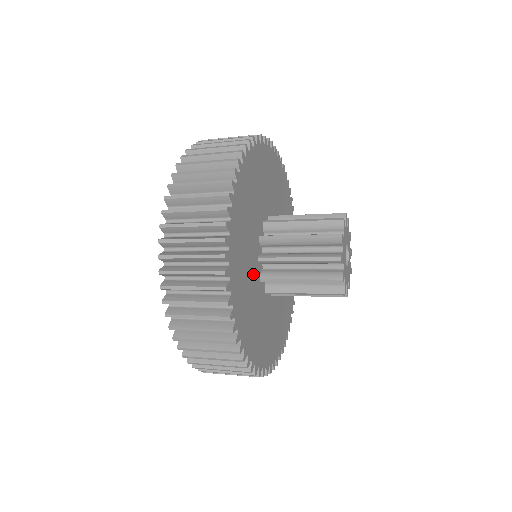
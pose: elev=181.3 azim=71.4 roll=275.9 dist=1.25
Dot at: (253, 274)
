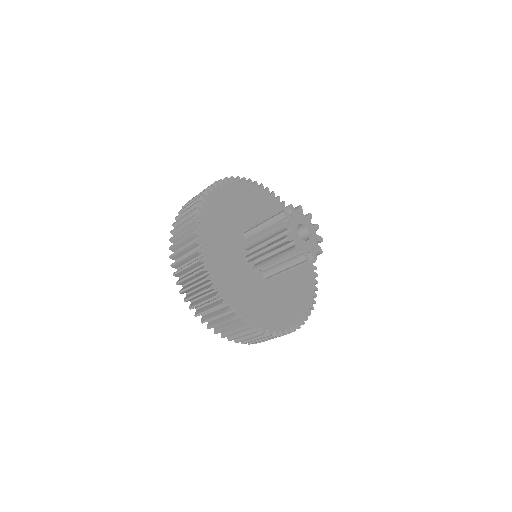
Dot at: (234, 232)
